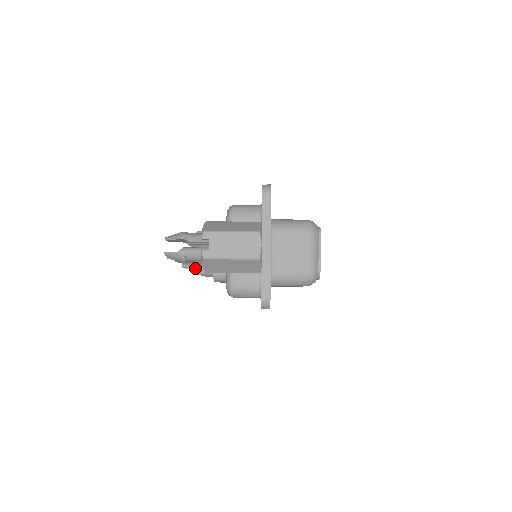
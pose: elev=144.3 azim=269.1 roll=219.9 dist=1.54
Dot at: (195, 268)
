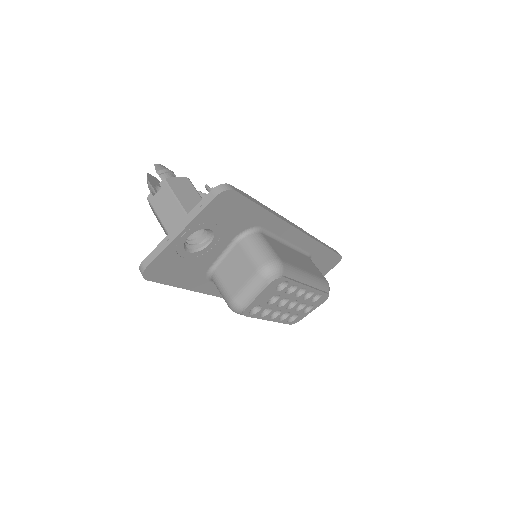
Dot at: occluded
